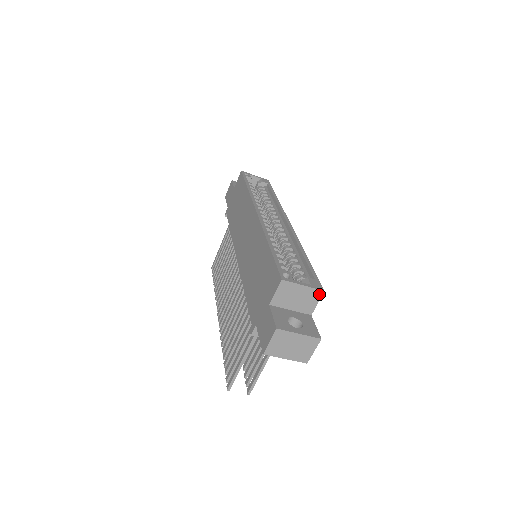
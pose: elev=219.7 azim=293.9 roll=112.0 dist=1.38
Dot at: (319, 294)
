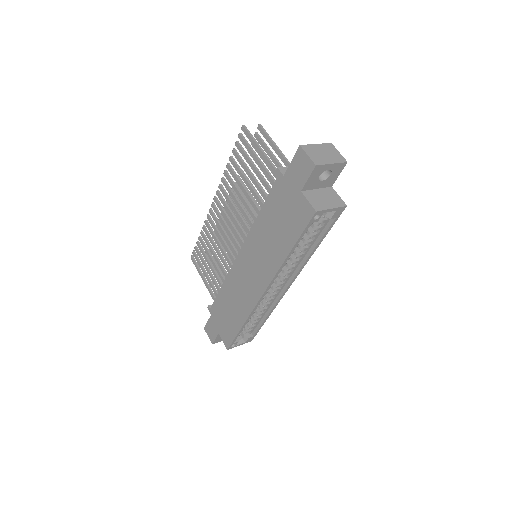
Dot at: occluded
